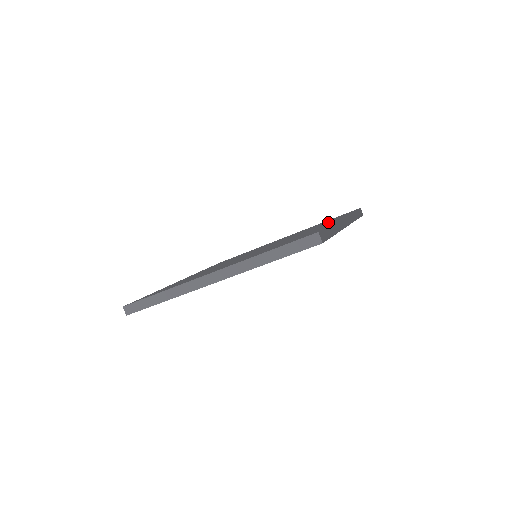
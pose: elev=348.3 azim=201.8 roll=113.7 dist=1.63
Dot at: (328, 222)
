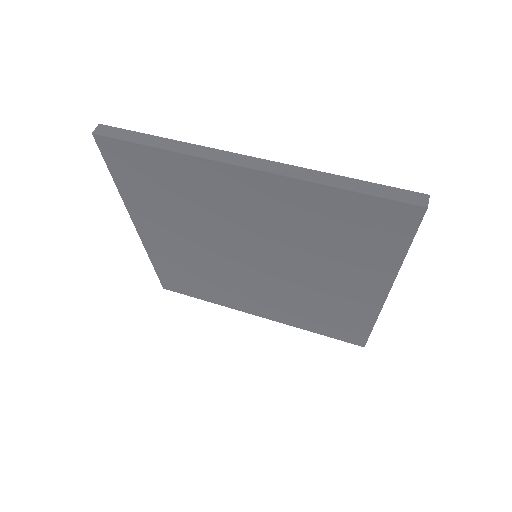
Dot at: occluded
